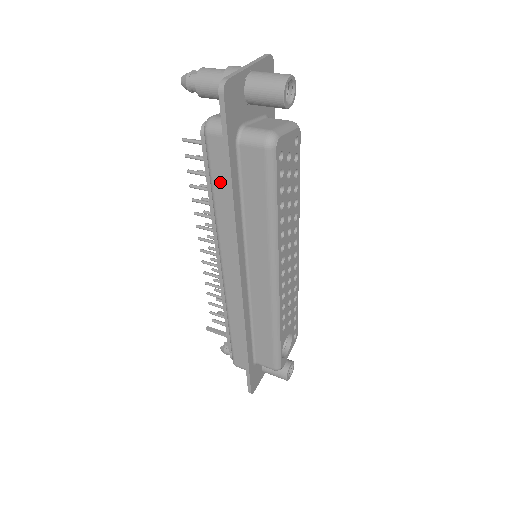
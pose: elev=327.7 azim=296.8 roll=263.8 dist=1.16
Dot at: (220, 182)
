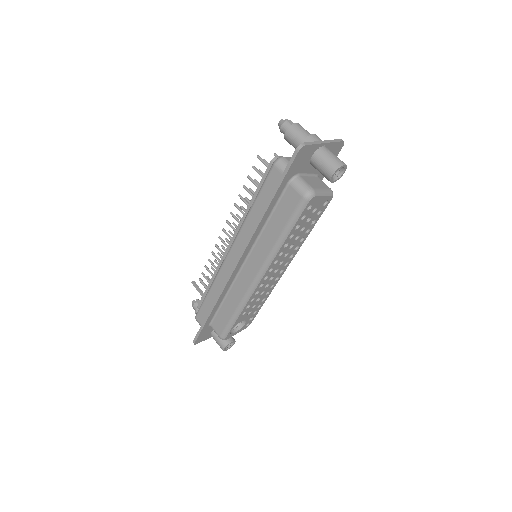
Dot at: (263, 198)
